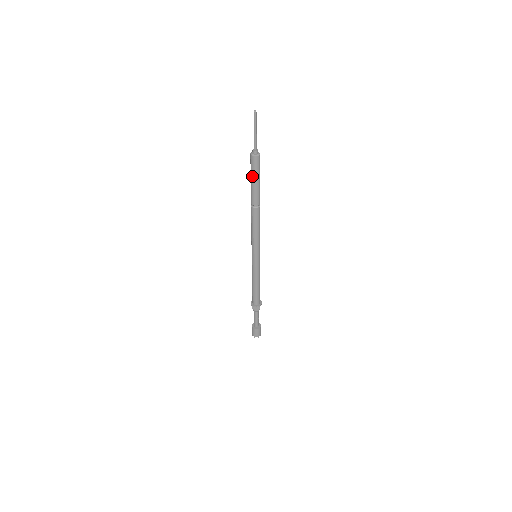
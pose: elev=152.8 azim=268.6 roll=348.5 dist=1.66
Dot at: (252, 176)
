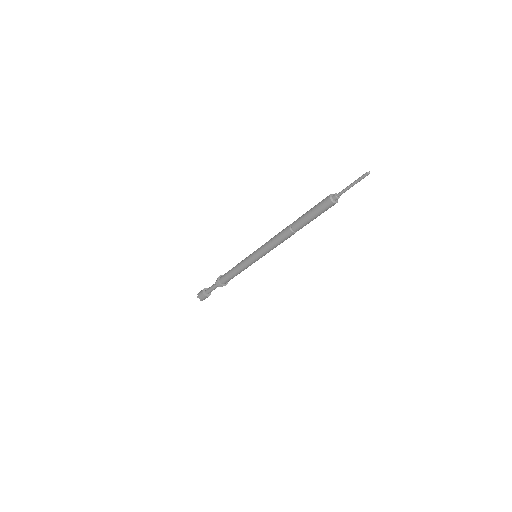
Dot at: (319, 215)
